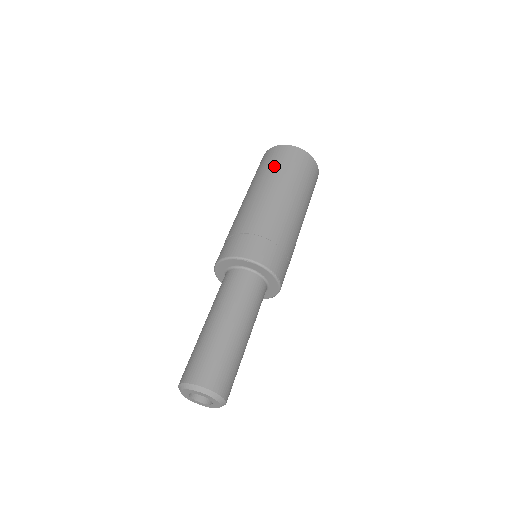
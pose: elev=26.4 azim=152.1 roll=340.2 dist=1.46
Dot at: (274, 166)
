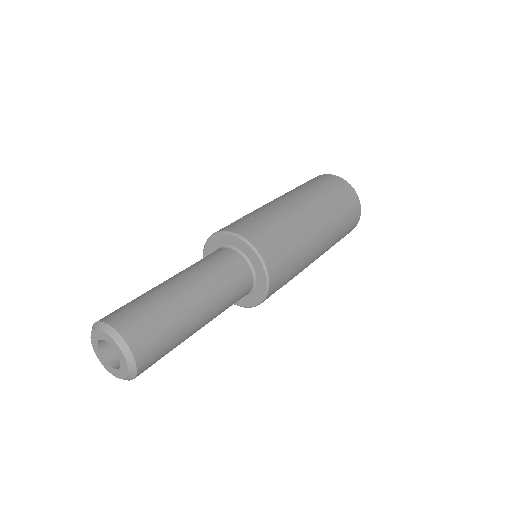
Dot at: occluded
